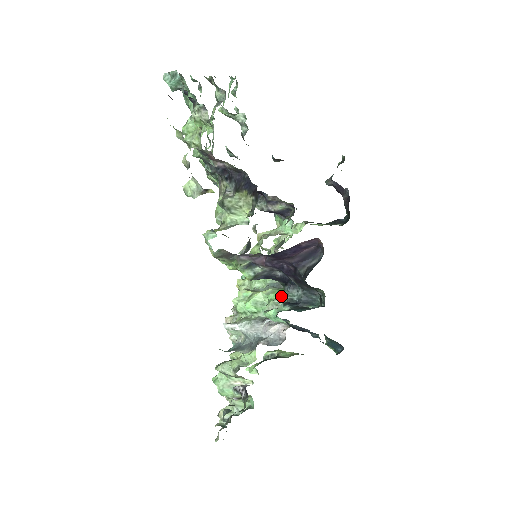
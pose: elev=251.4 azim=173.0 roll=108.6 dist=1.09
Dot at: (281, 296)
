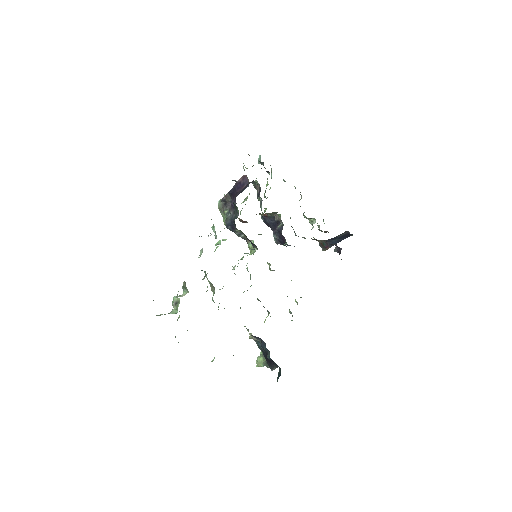
Dot at: occluded
